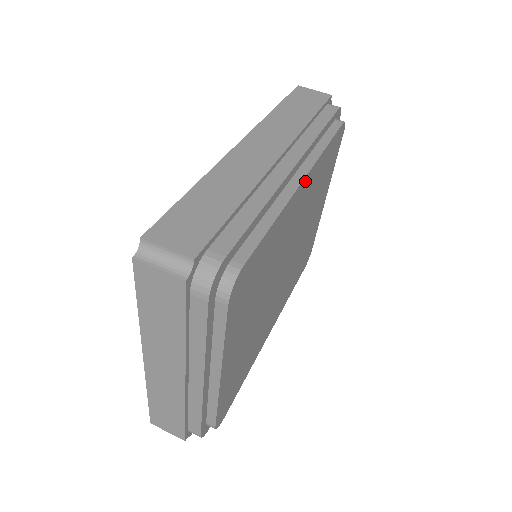
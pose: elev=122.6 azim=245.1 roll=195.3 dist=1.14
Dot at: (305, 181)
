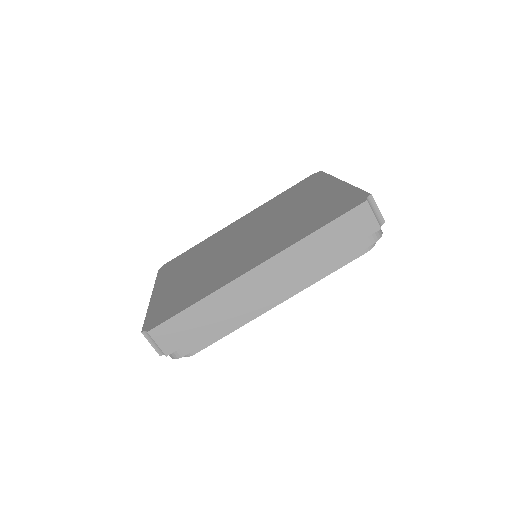
Dot at: (283, 299)
